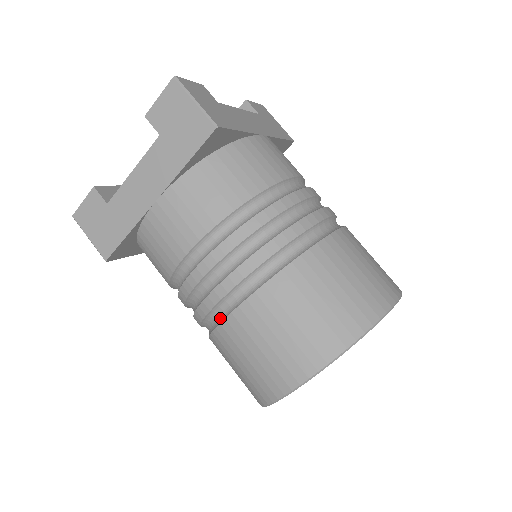
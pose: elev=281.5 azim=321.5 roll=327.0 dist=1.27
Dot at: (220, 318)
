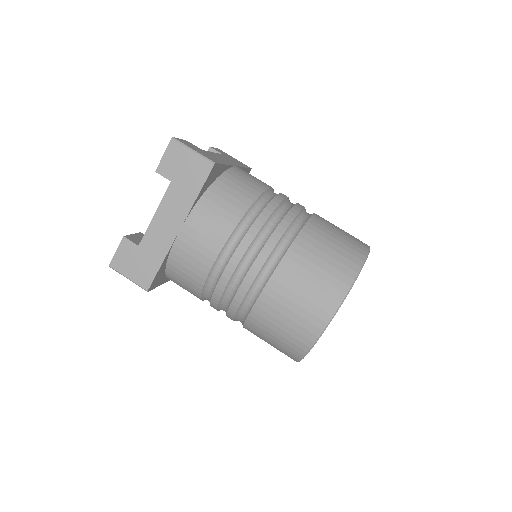
Dot at: (253, 301)
